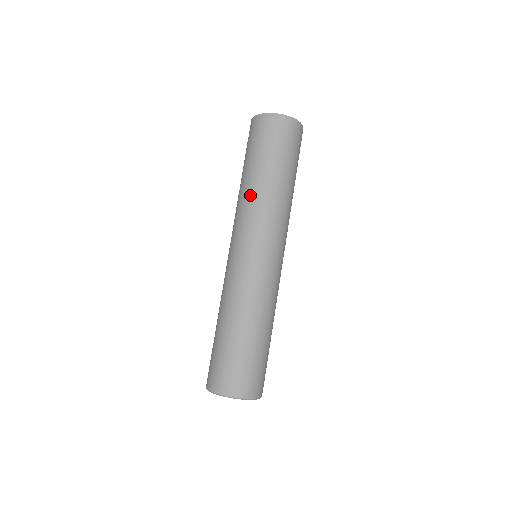
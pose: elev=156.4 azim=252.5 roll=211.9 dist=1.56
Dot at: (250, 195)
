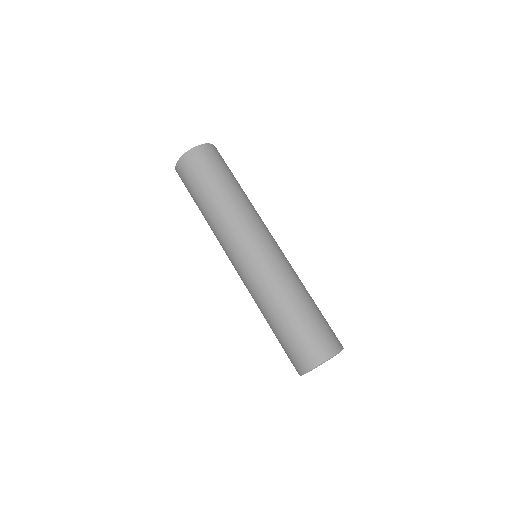
Dot at: (223, 212)
